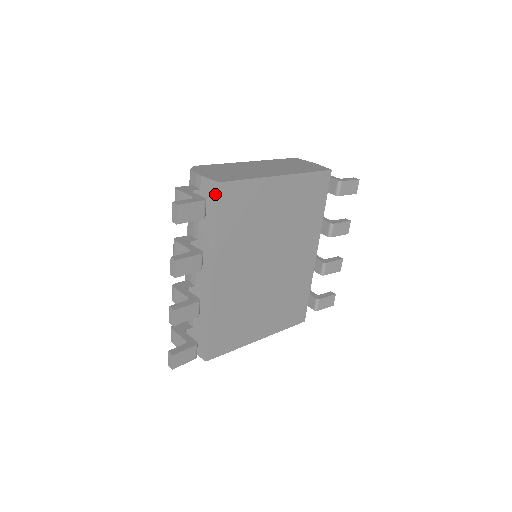
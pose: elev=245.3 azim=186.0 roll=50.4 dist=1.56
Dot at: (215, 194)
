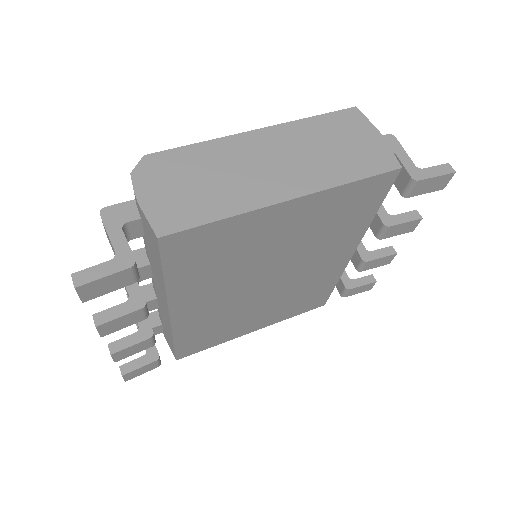
Dot at: (156, 245)
